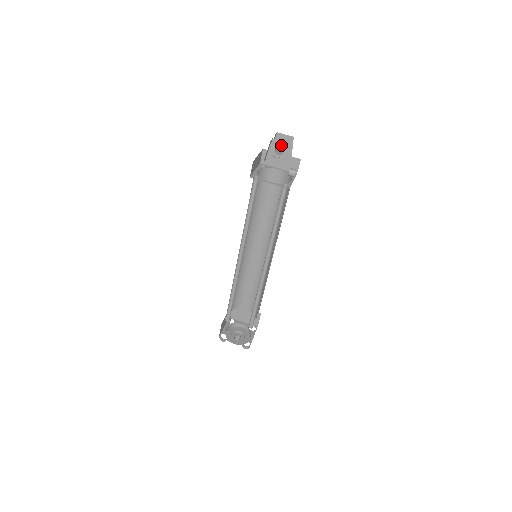
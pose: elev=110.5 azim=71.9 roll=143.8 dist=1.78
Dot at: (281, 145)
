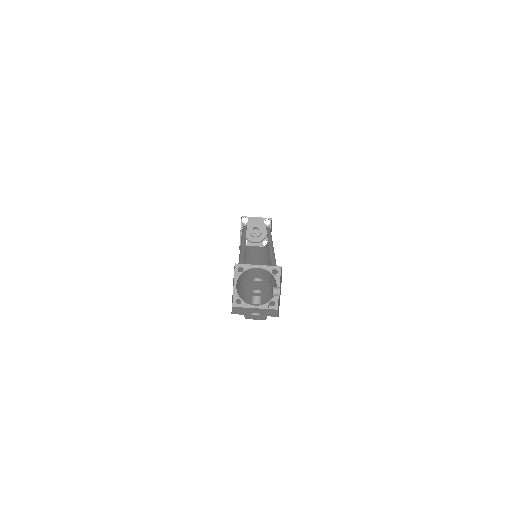
Dot at: occluded
